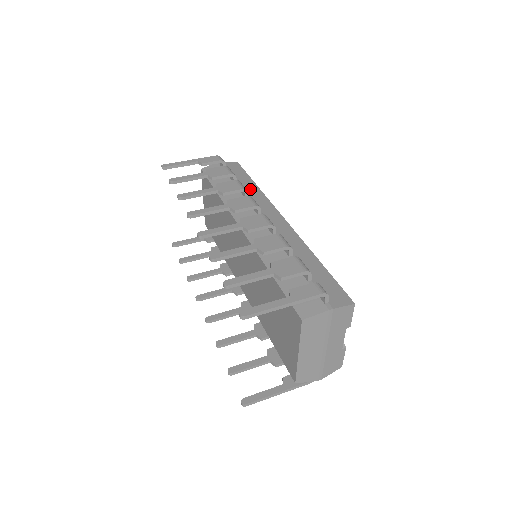
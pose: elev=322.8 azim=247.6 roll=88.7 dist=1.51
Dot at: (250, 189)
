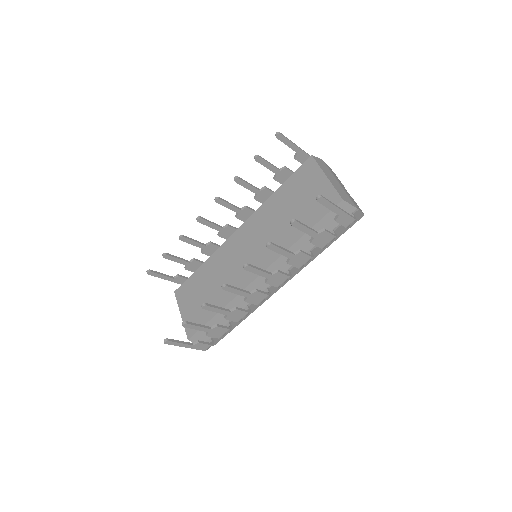
Dot at: occluded
